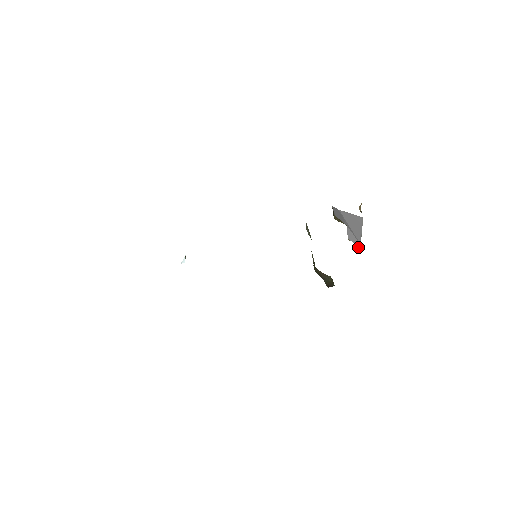
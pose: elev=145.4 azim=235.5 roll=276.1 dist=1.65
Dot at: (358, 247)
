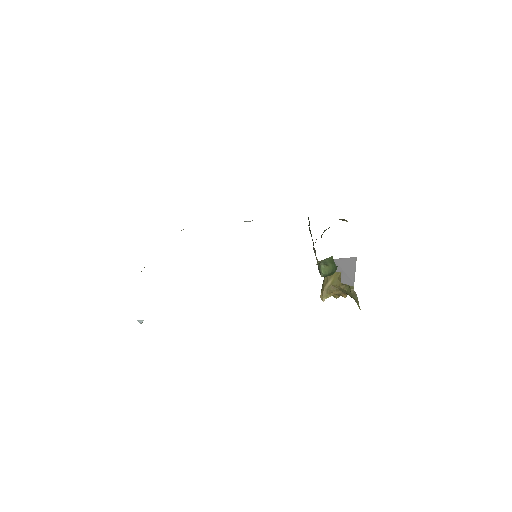
Dot at: (351, 287)
